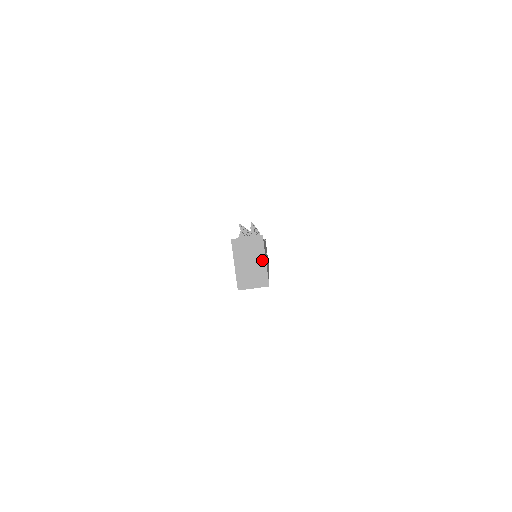
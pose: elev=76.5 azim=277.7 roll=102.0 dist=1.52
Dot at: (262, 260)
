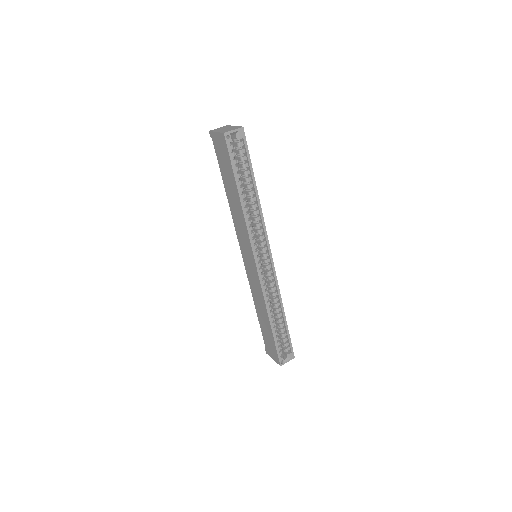
Dot at: (232, 127)
